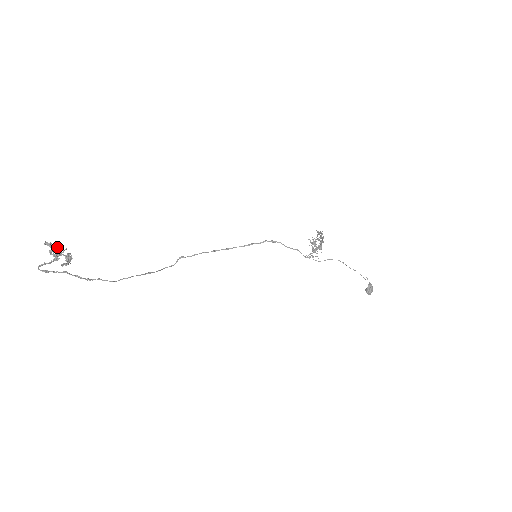
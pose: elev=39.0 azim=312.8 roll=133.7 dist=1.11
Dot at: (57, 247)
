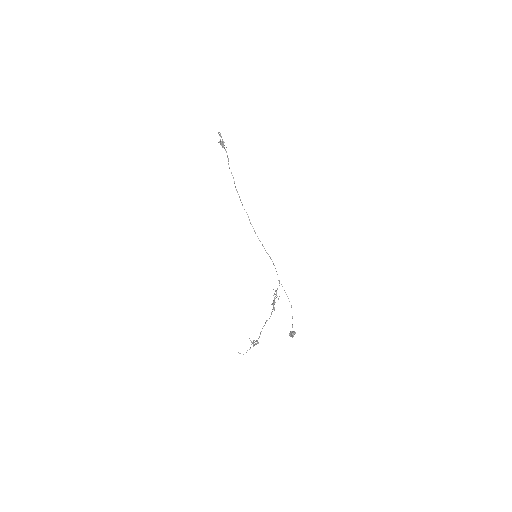
Dot at: occluded
